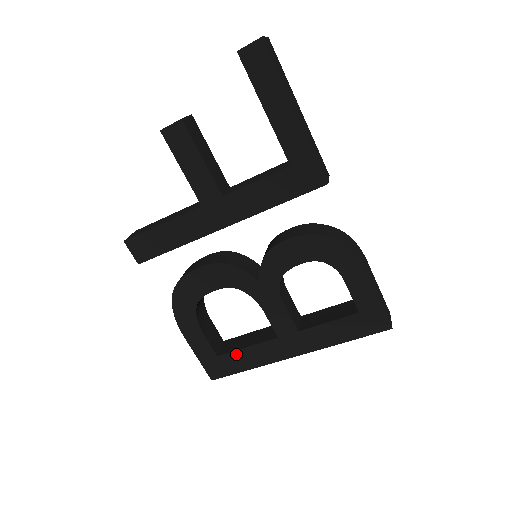
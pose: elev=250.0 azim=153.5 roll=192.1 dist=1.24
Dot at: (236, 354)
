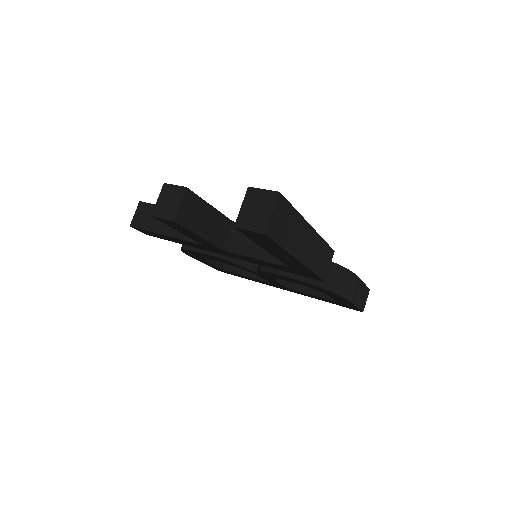
Dot at: (237, 274)
